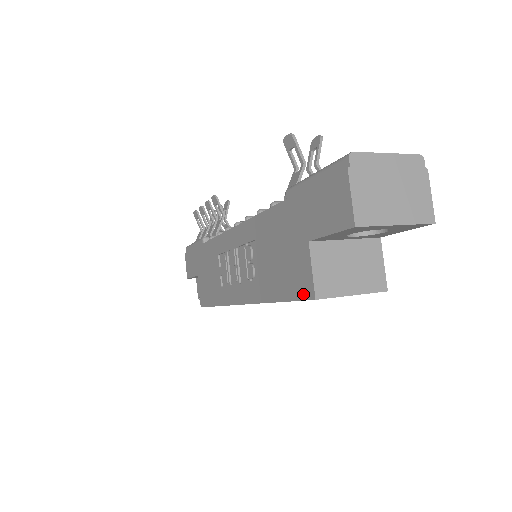
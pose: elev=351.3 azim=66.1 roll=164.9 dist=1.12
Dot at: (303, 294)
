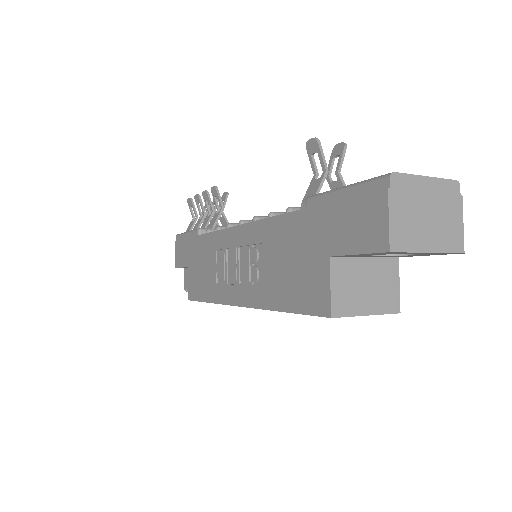
Dot at: (316, 309)
